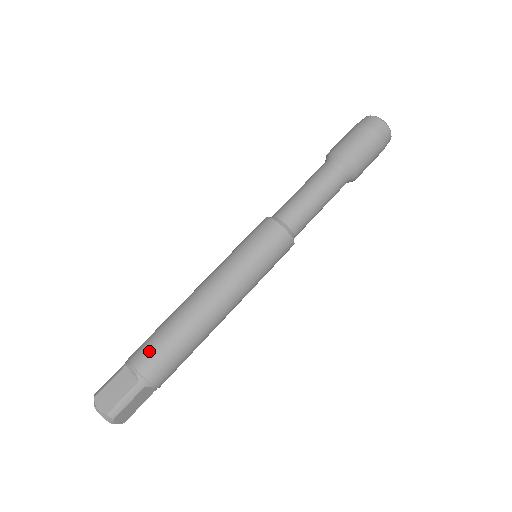
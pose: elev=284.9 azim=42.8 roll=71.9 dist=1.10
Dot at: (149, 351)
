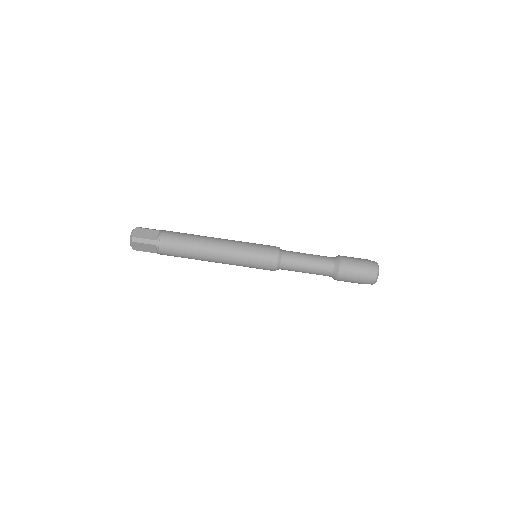
Dot at: (173, 235)
